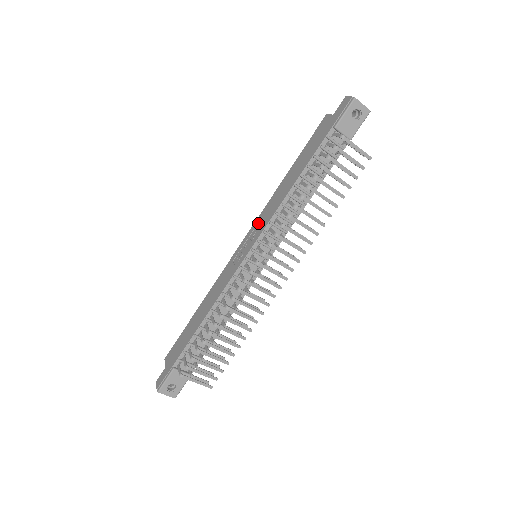
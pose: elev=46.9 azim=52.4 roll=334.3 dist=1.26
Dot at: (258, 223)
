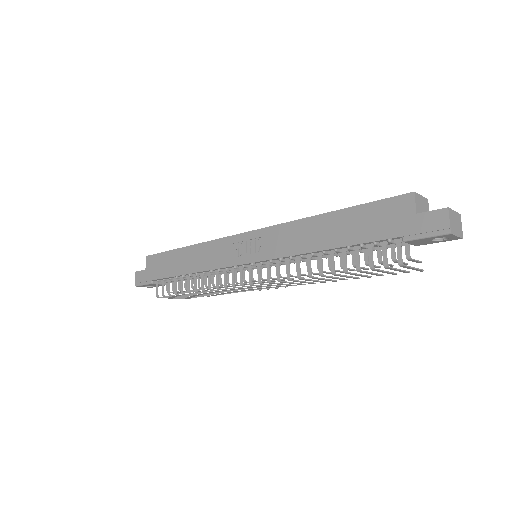
Dot at: (270, 237)
